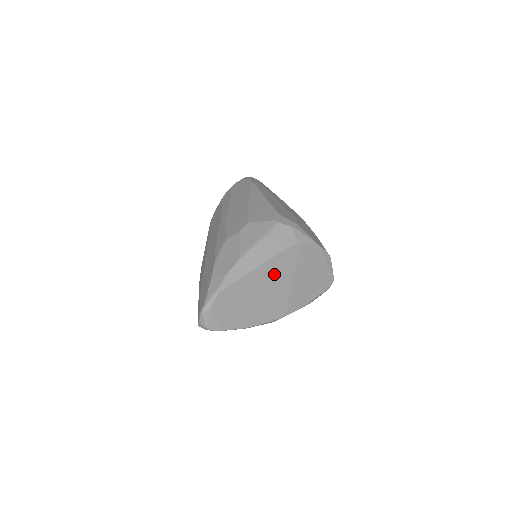
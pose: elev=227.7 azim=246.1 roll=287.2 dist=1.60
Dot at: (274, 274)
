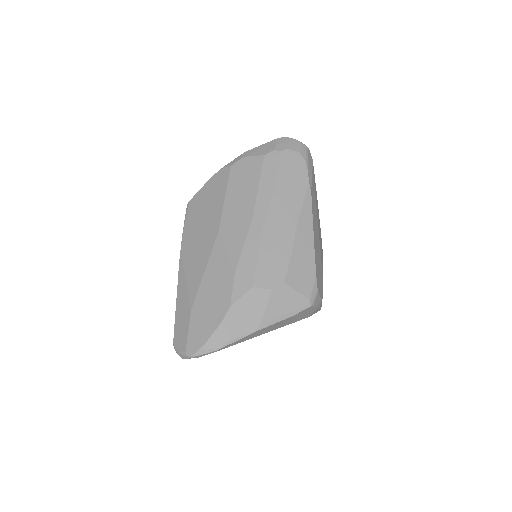
Dot at: occluded
